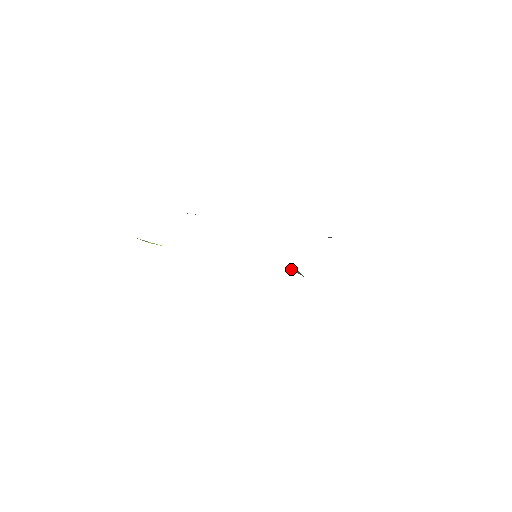
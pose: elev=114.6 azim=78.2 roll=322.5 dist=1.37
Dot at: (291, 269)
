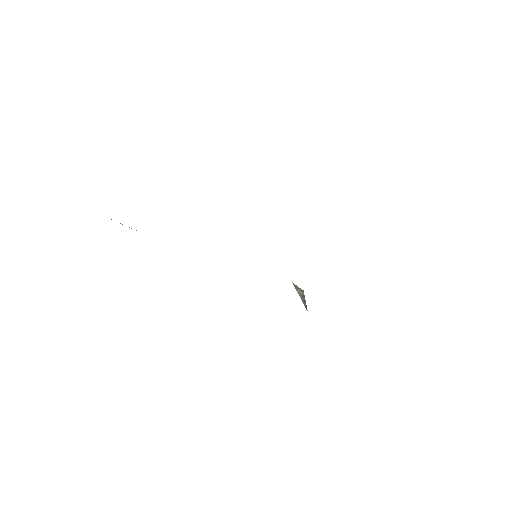
Dot at: occluded
